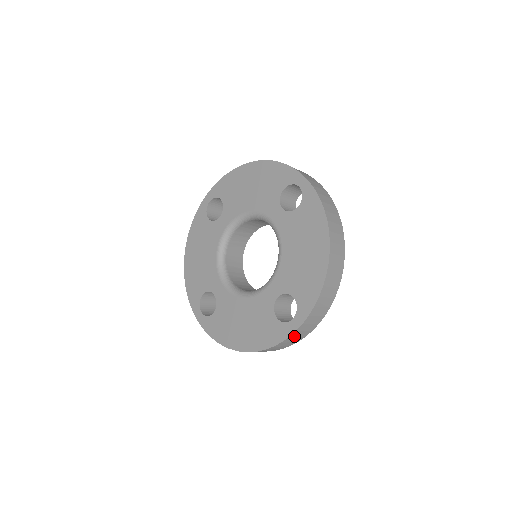
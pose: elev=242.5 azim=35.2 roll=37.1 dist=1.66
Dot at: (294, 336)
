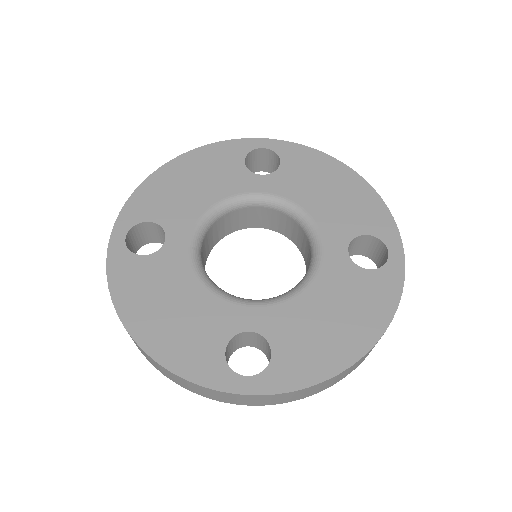
Dot at: (222, 394)
